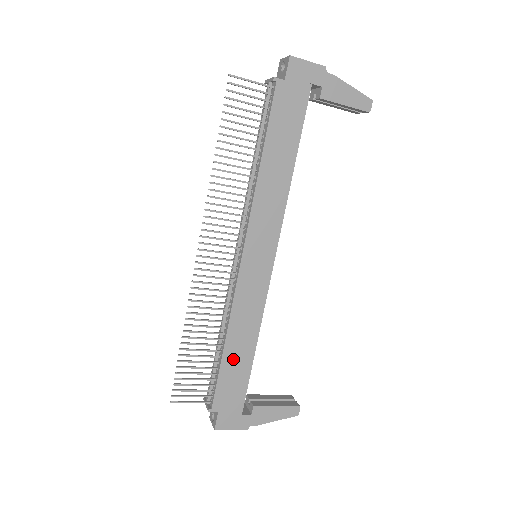
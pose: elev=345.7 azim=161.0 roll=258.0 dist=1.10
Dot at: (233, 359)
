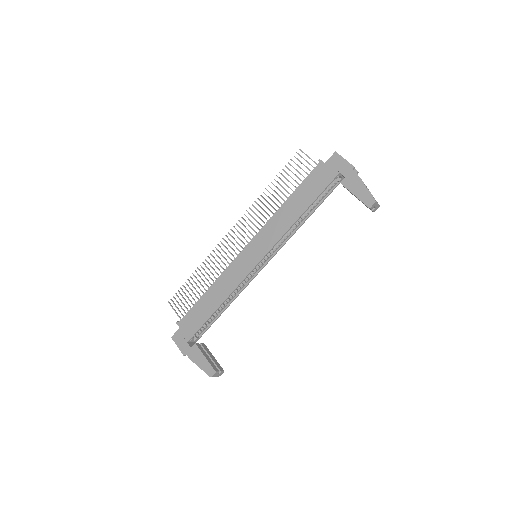
Dot at: (205, 303)
